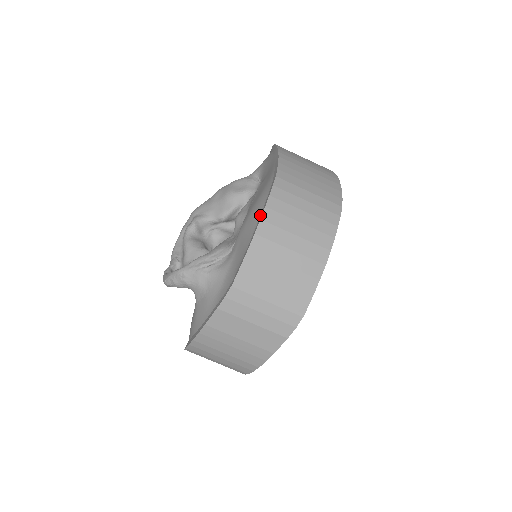
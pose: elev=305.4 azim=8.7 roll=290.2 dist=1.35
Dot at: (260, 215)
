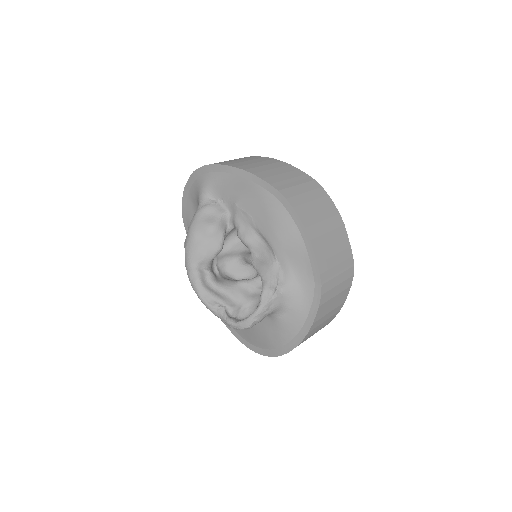
Dot at: (296, 226)
